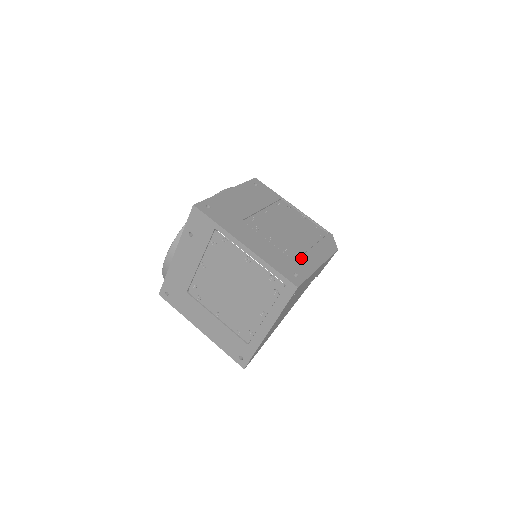
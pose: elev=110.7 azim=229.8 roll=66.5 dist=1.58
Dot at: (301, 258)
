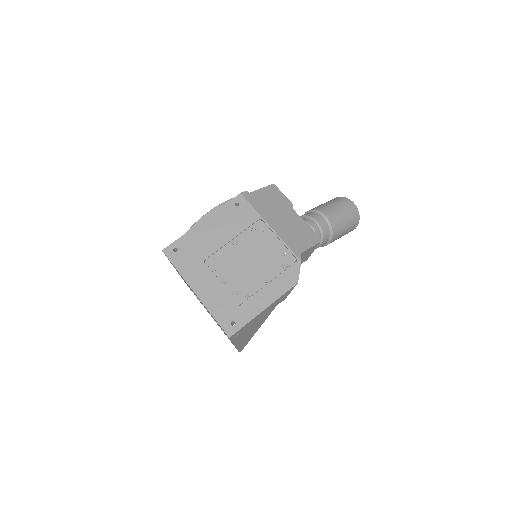
Dot at: (248, 301)
